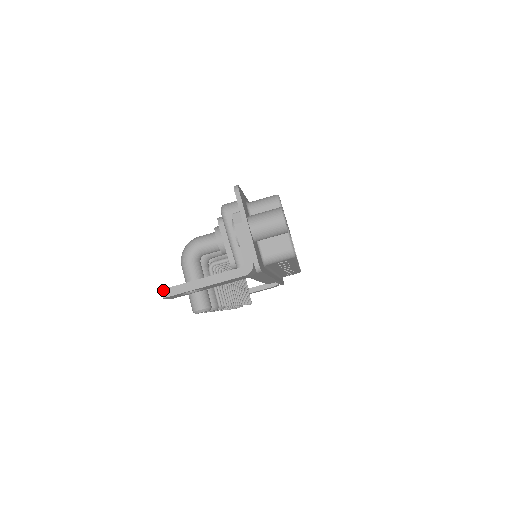
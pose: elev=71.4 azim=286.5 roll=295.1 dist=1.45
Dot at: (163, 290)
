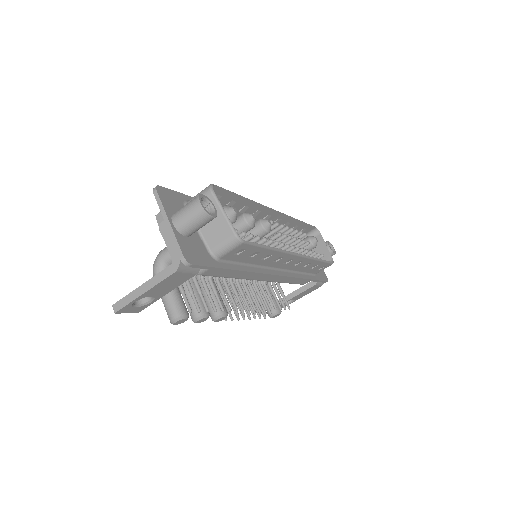
Dot at: (113, 305)
